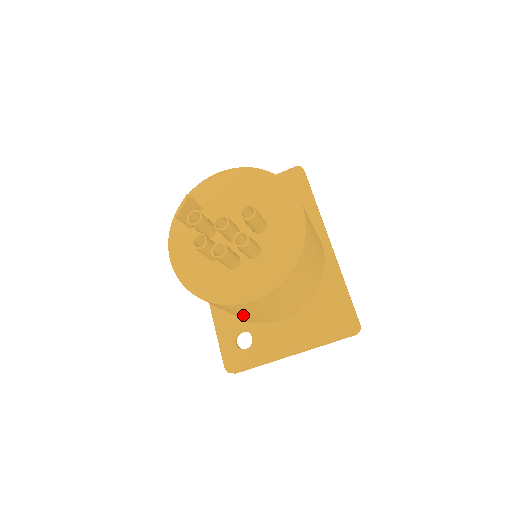
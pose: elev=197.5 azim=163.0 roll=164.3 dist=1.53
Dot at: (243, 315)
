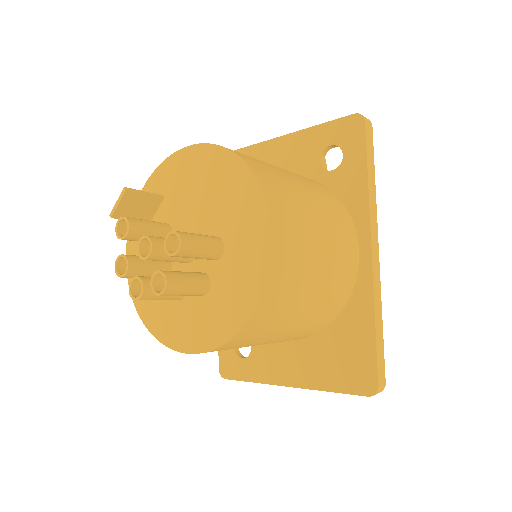
Dot at: occluded
